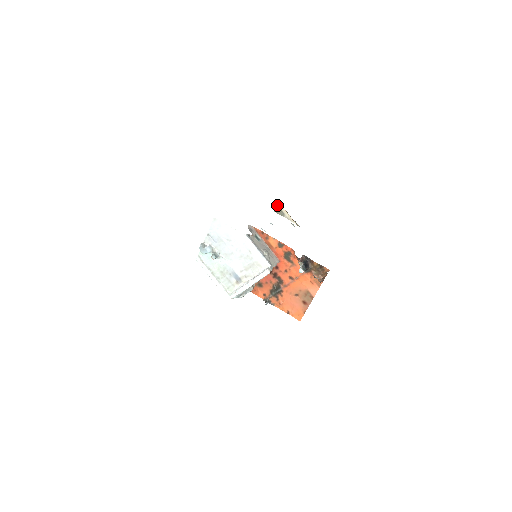
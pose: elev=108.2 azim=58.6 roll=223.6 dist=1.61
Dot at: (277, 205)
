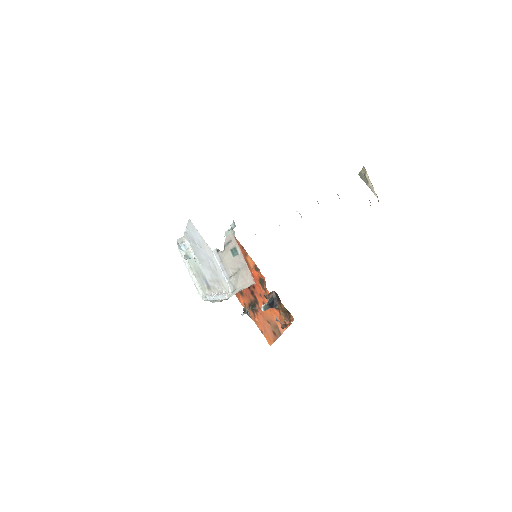
Dot at: (363, 169)
